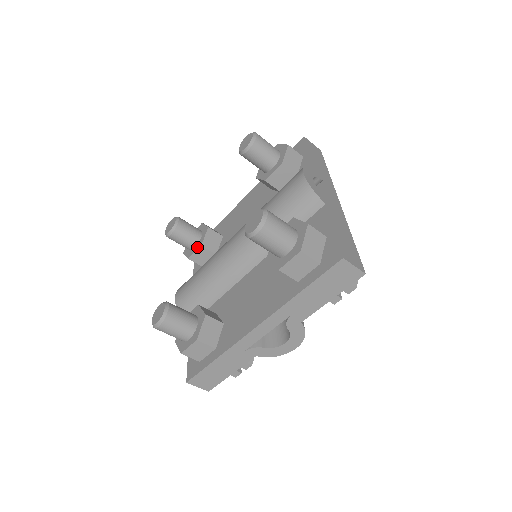
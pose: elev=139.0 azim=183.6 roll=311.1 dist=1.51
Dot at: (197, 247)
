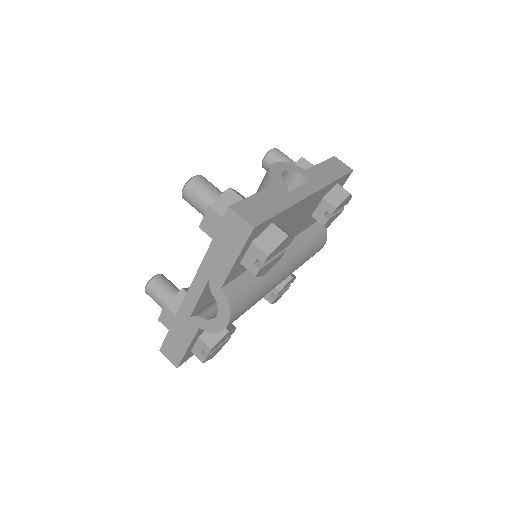
Dot at: occluded
